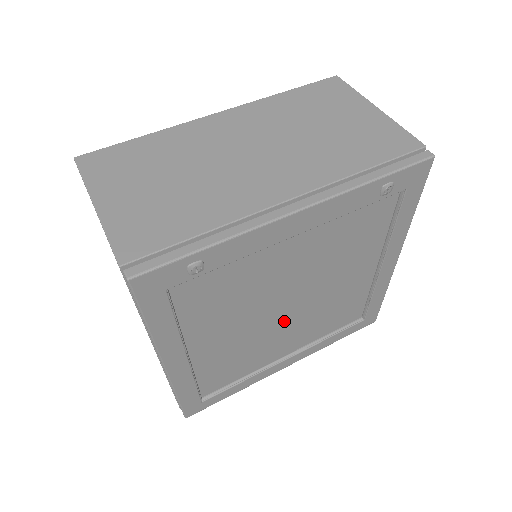
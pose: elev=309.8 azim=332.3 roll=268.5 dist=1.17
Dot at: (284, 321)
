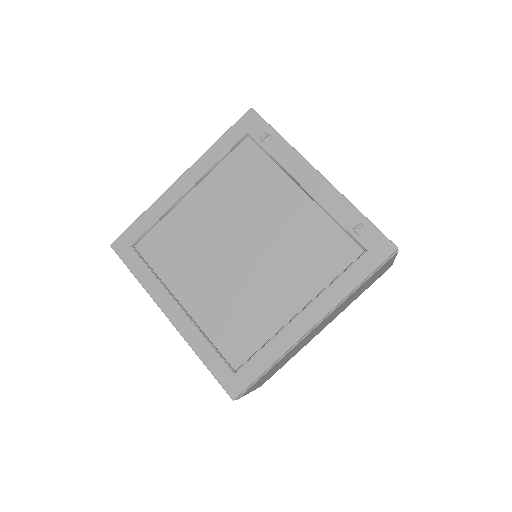
Dot at: (225, 260)
